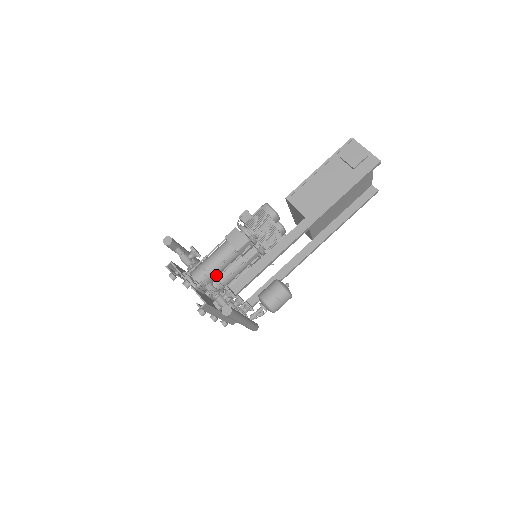
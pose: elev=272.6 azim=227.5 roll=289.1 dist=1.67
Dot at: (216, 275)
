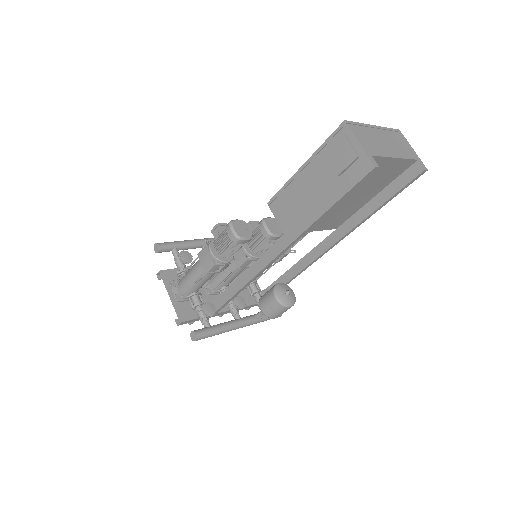
Dot at: (199, 287)
